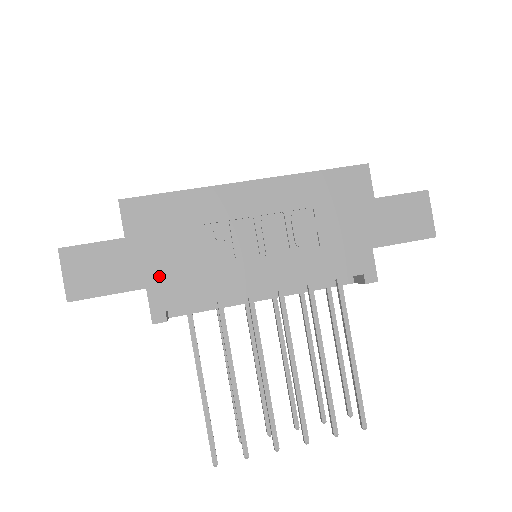
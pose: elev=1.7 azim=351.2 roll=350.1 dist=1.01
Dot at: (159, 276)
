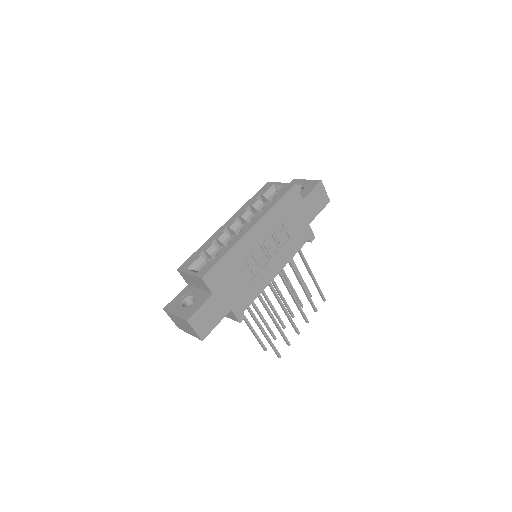
Dot at: (234, 300)
